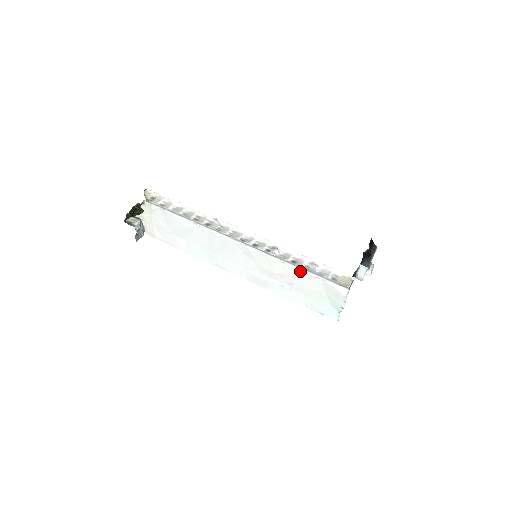
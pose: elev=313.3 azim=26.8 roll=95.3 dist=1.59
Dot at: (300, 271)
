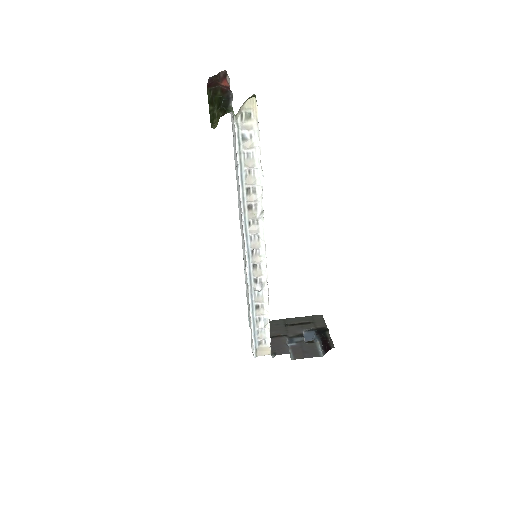
Dot at: (251, 316)
